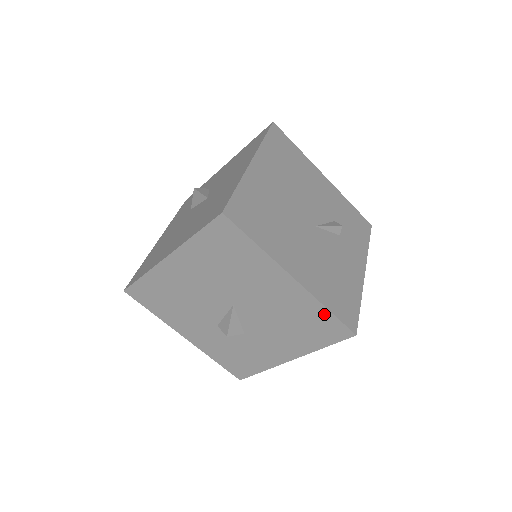
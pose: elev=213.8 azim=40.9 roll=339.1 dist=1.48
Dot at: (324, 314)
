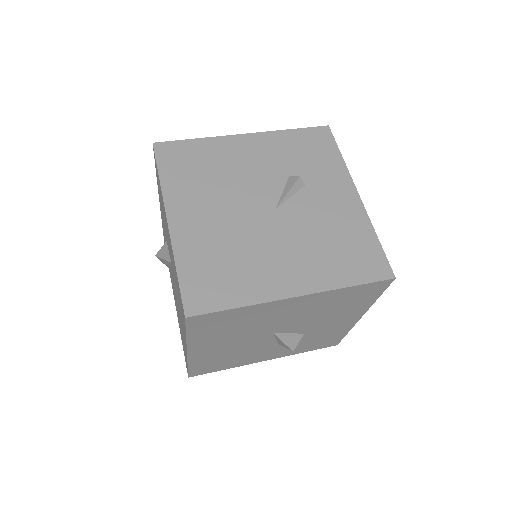
Dot at: (351, 290)
